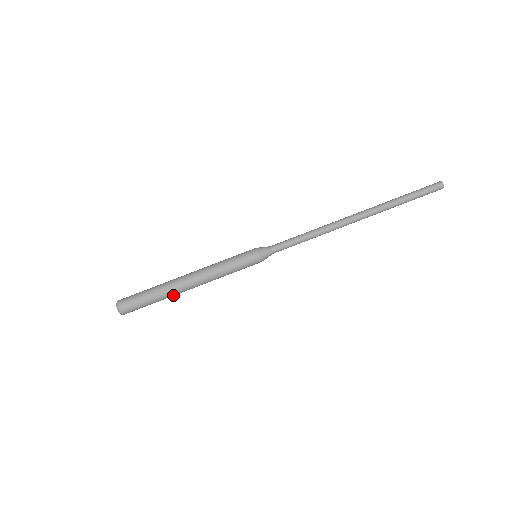
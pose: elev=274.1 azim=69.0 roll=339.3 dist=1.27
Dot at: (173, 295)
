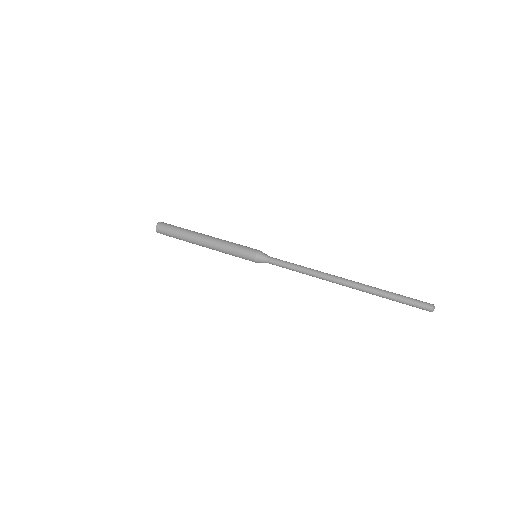
Dot at: (191, 234)
